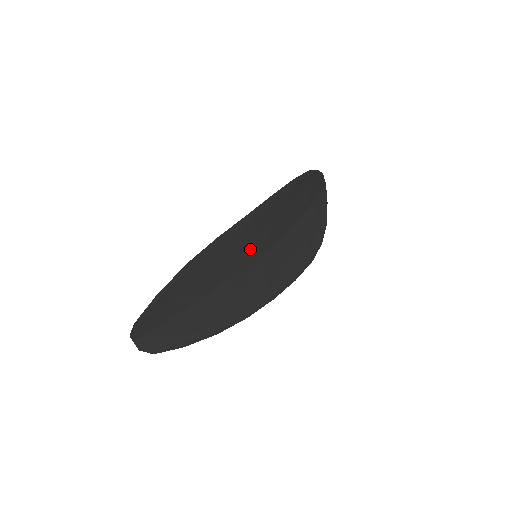
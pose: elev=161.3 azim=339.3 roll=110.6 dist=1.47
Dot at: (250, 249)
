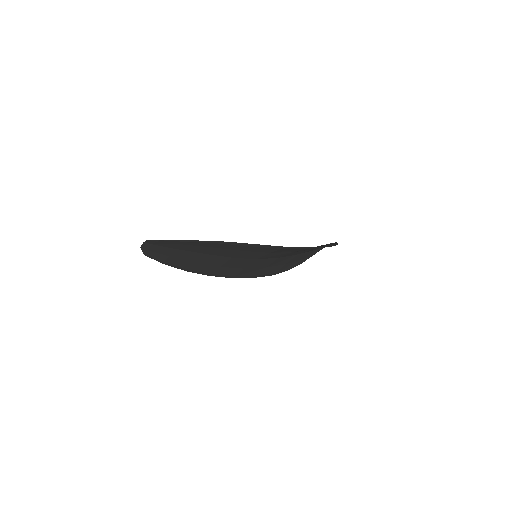
Dot at: (260, 255)
